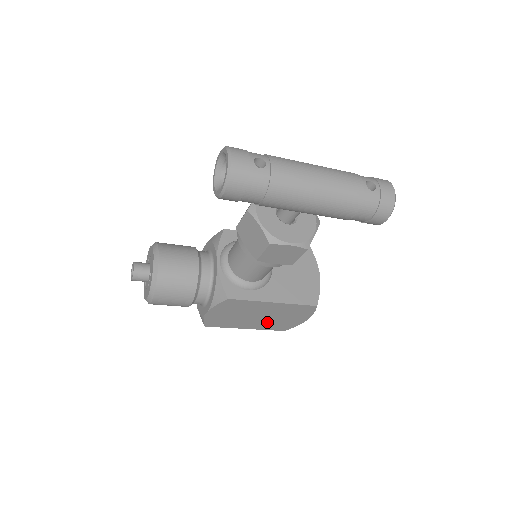
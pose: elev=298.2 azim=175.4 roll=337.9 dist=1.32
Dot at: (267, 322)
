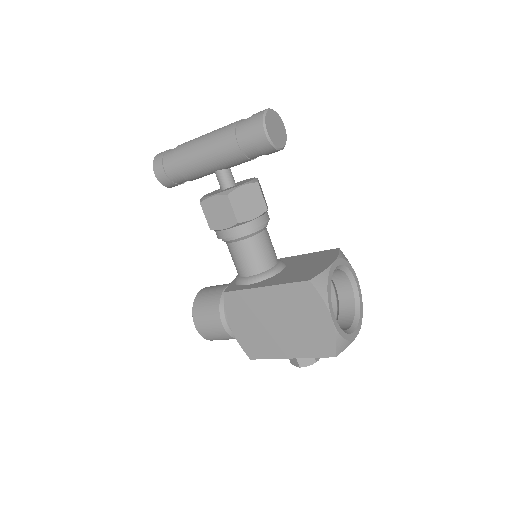
Dot at: (296, 336)
